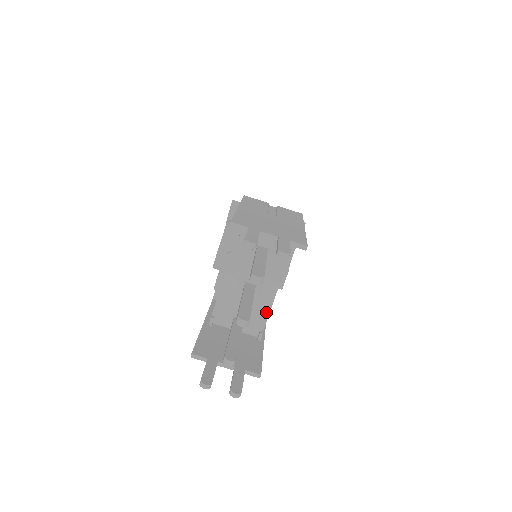
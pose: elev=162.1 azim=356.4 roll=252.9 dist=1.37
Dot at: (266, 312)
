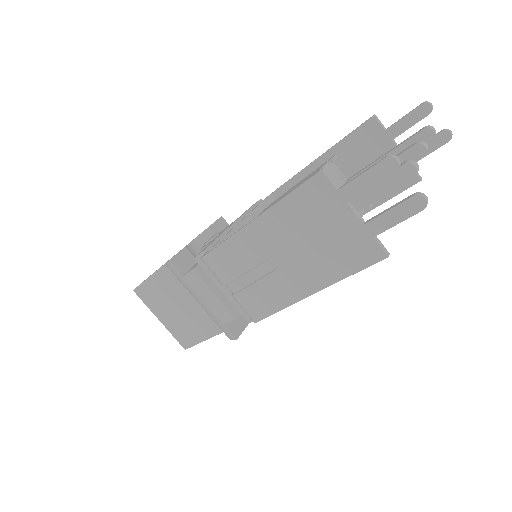
Dot at: occluded
